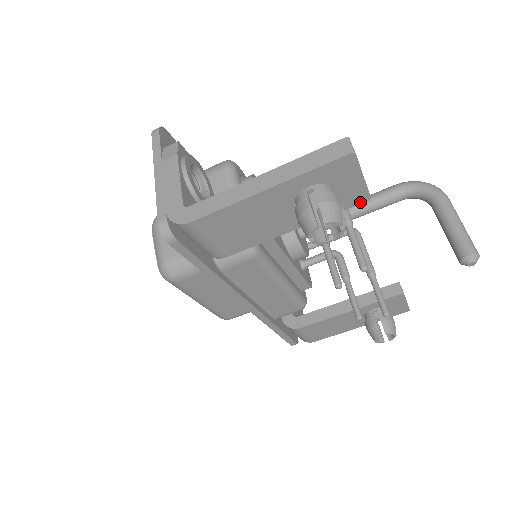
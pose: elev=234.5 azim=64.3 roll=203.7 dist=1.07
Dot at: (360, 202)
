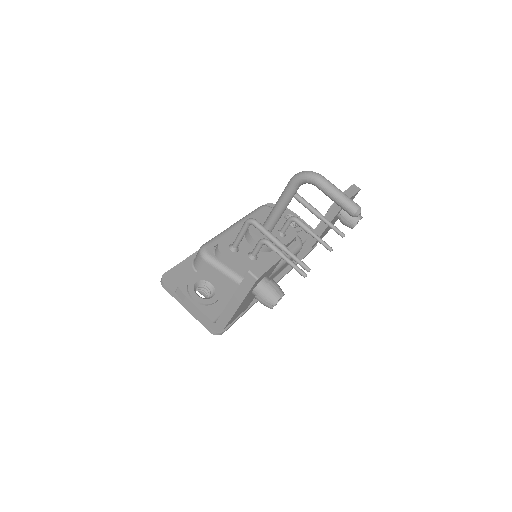
Dot at: occluded
